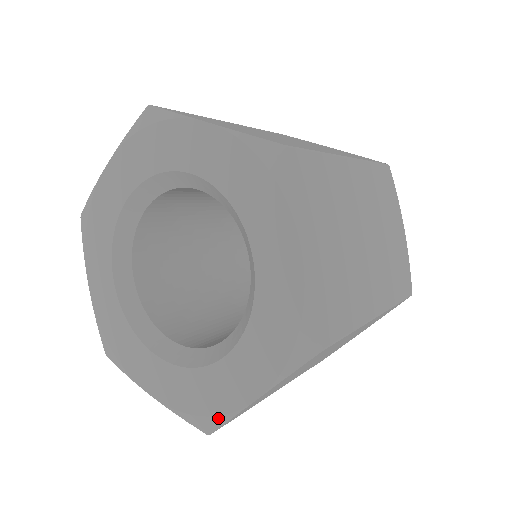
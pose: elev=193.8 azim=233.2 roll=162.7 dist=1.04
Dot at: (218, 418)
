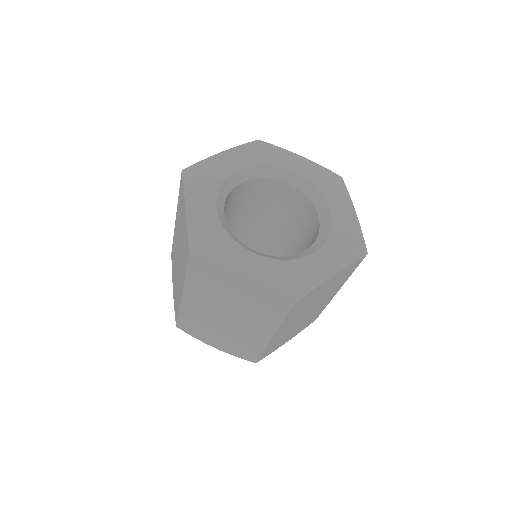
Dot at: (307, 288)
